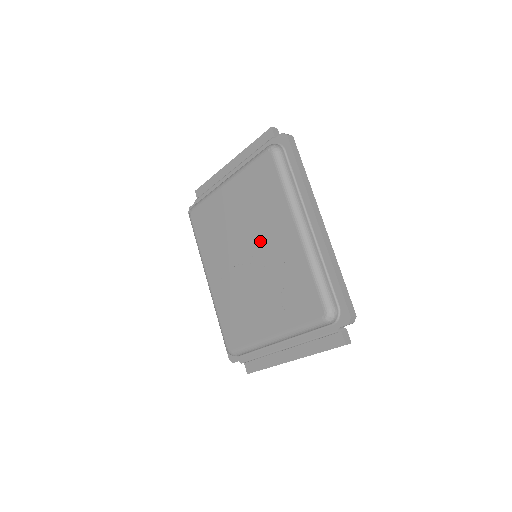
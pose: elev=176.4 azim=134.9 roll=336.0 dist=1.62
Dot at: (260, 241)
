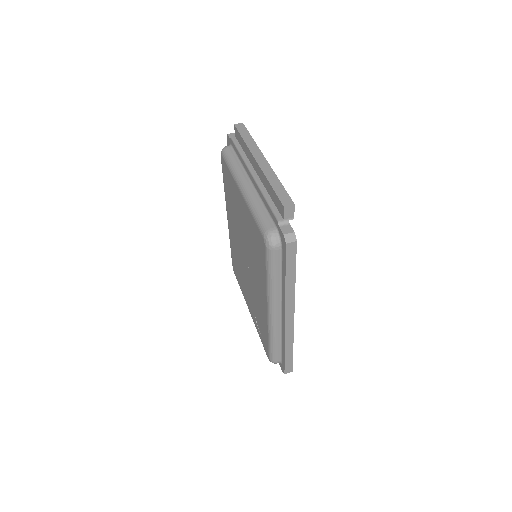
Dot at: (251, 268)
